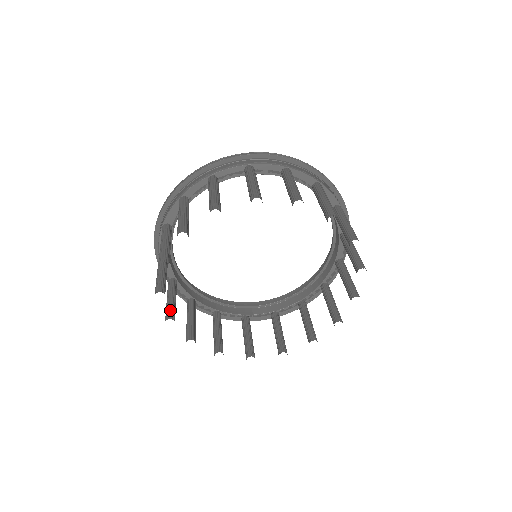
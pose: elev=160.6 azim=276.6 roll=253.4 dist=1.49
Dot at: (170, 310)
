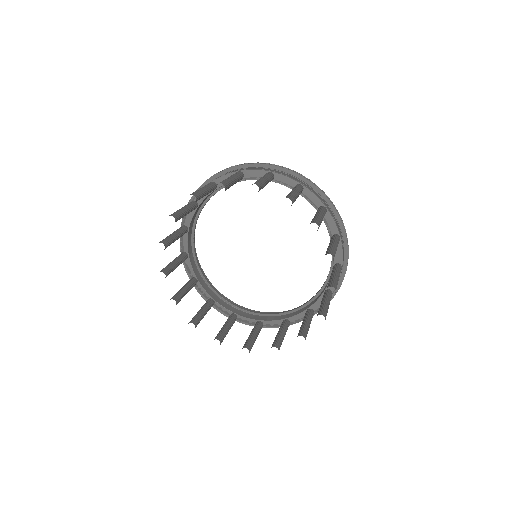
Dot at: (176, 294)
